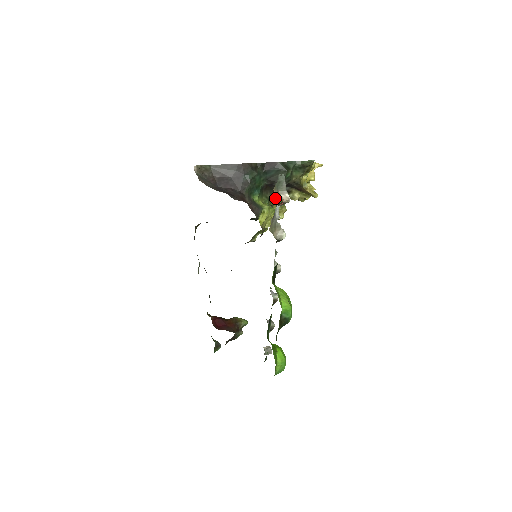
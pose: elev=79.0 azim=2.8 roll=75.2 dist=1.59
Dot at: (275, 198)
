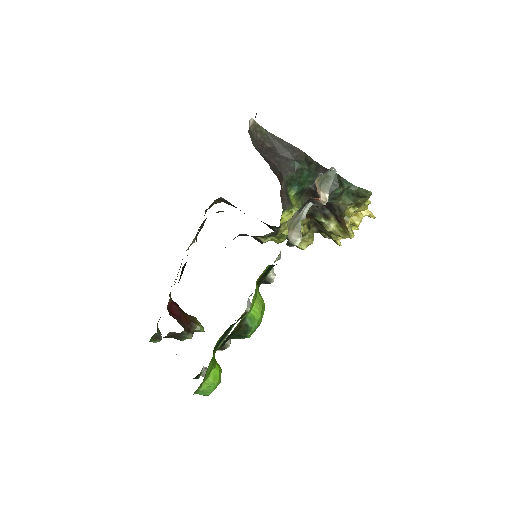
Dot at: (309, 219)
